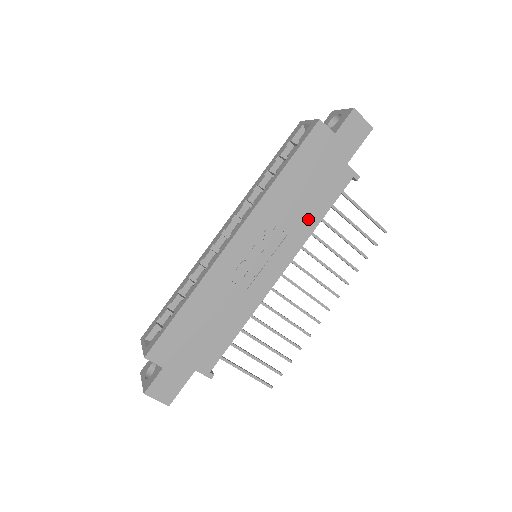
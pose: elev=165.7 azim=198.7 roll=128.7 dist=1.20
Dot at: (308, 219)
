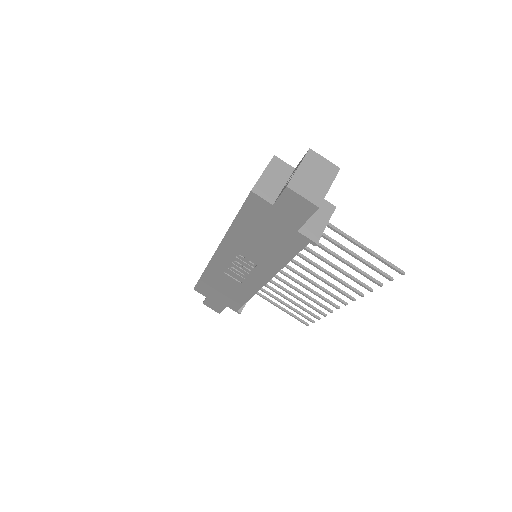
Dot at: (273, 259)
